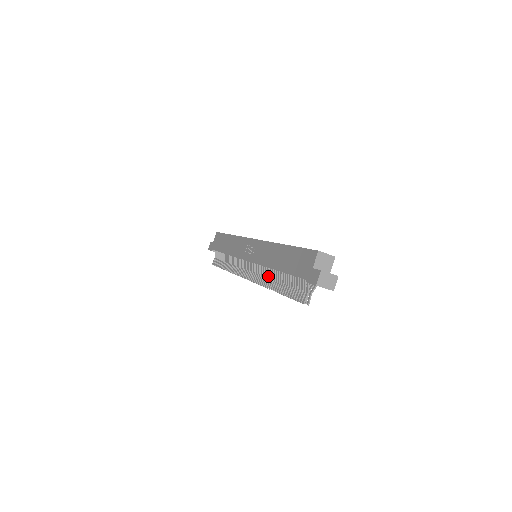
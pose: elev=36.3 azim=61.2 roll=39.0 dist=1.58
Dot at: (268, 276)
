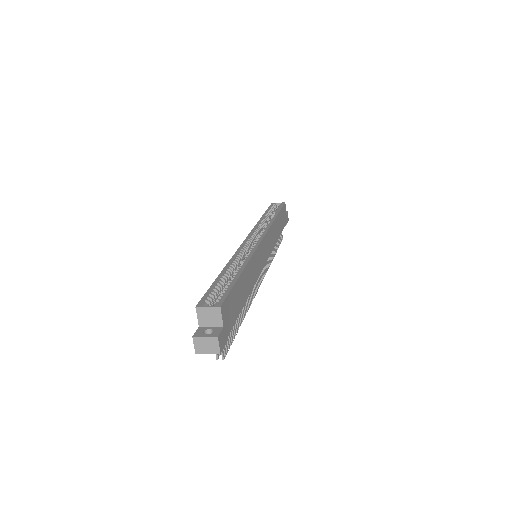
Dot at: occluded
